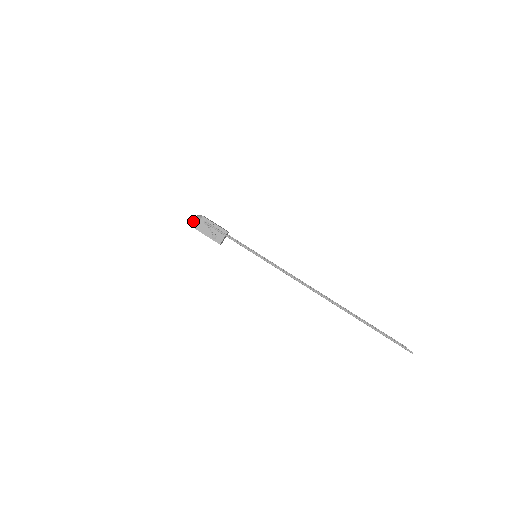
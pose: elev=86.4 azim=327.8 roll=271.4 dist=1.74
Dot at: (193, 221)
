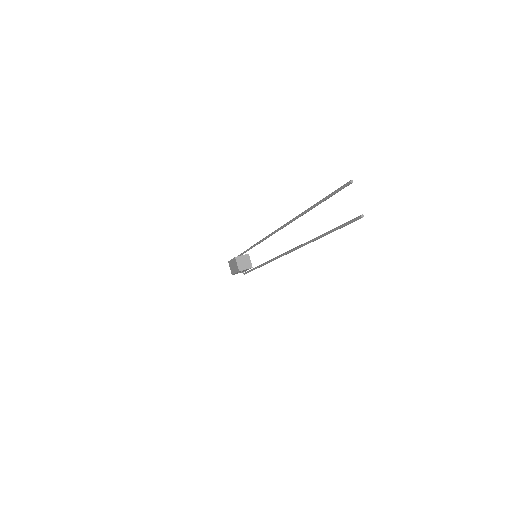
Dot at: occluded
